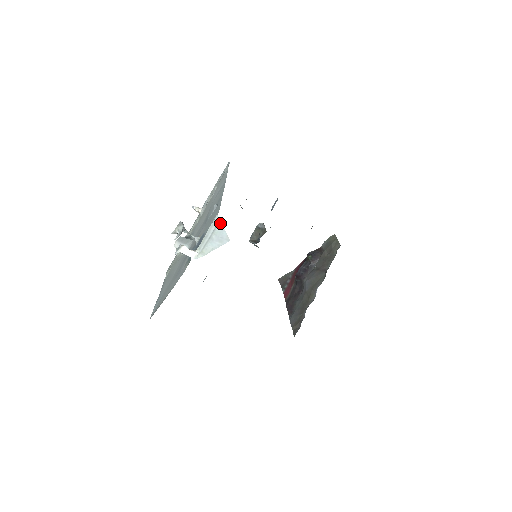
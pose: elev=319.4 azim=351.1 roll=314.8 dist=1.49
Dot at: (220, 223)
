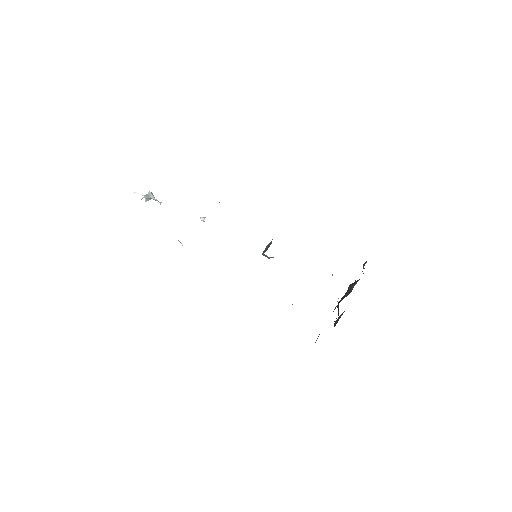
Dot at: occluded
